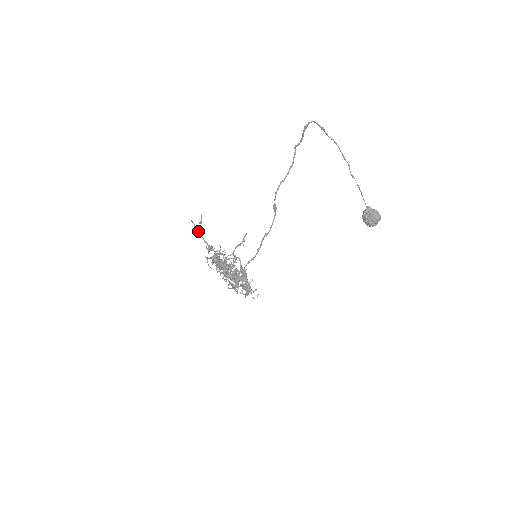
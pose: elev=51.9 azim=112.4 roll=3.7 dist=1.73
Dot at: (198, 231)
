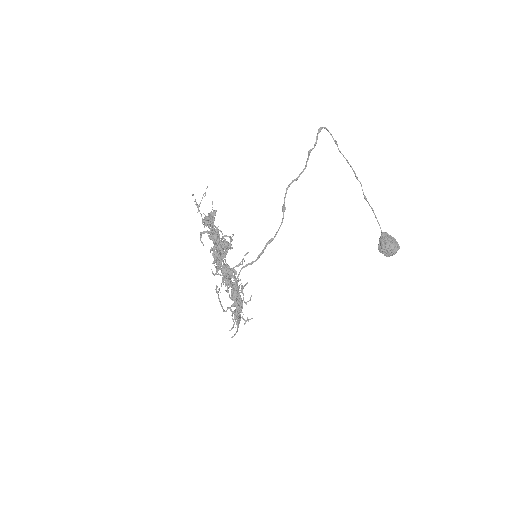
Dot at: occluded
